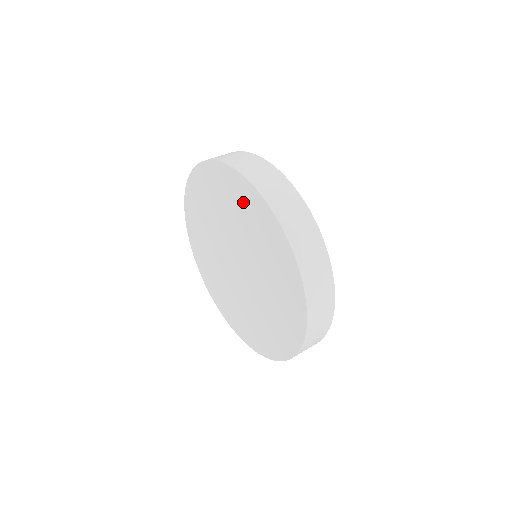
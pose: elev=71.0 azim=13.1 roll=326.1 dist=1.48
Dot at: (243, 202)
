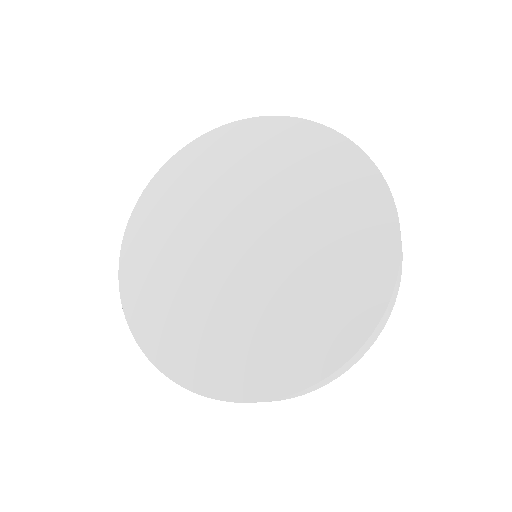
Dot at: (214, 158)
